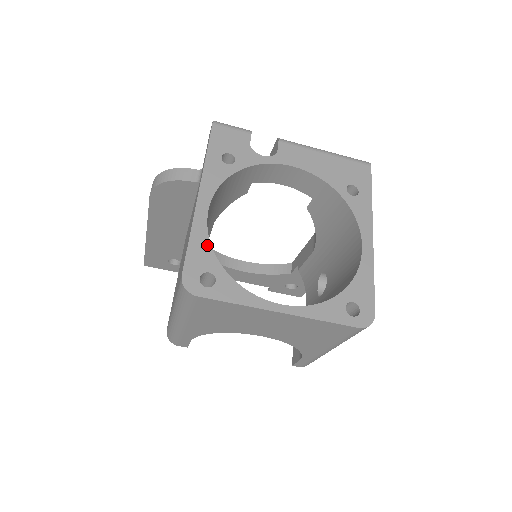
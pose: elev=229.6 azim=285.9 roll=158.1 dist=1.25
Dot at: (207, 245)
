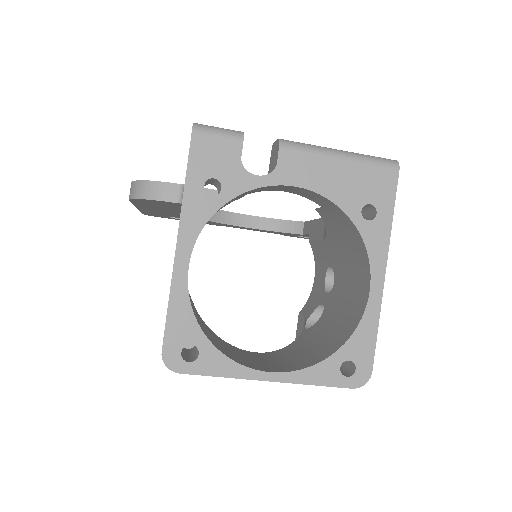
Dot at: (188, 312)
